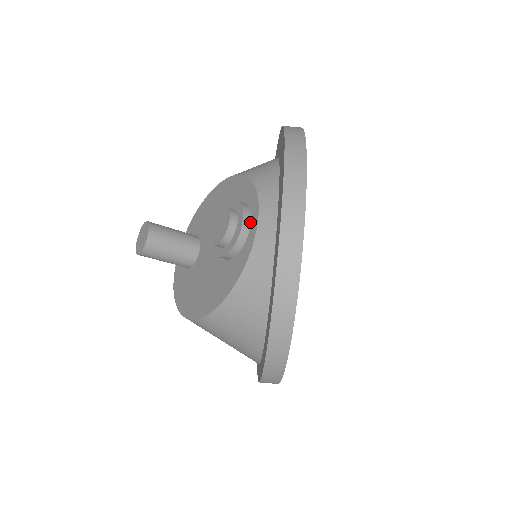
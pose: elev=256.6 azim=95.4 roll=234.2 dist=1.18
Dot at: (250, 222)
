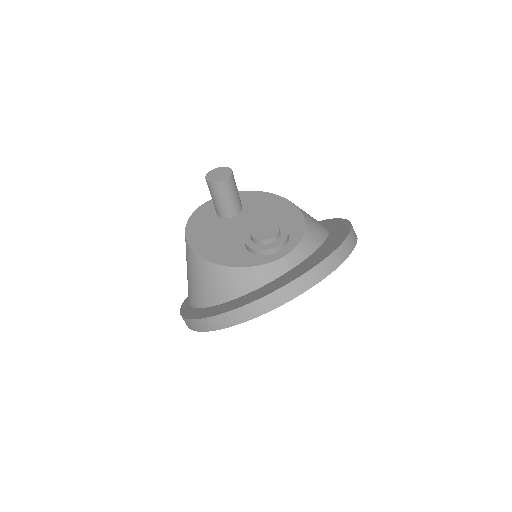
Dot at: (280, 250)
